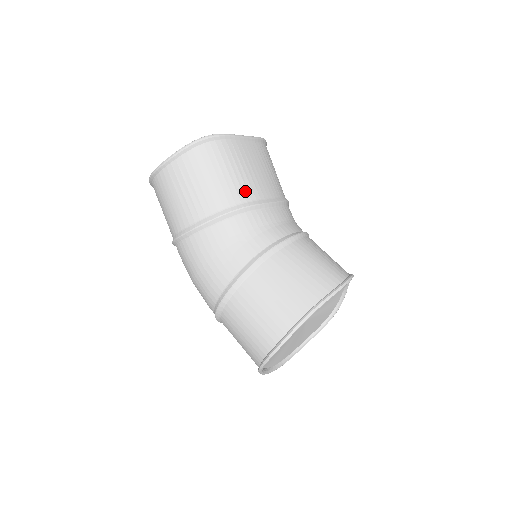
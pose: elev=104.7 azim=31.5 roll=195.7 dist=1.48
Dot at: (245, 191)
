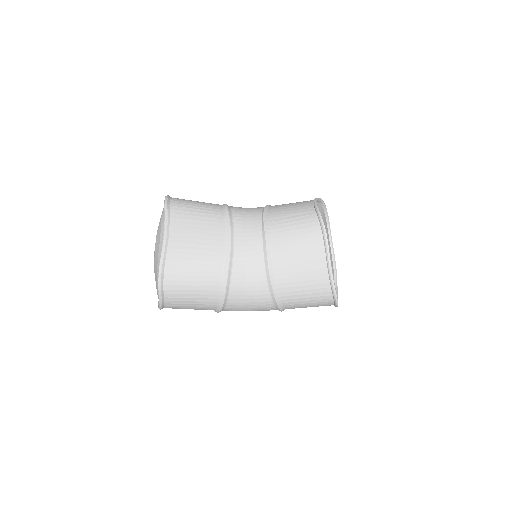
Dot at: (214, 263)
